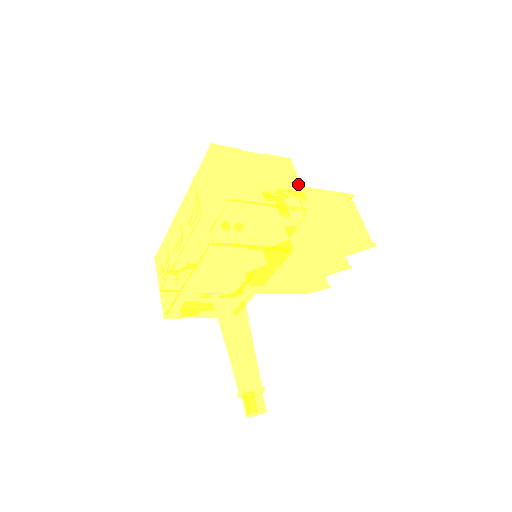
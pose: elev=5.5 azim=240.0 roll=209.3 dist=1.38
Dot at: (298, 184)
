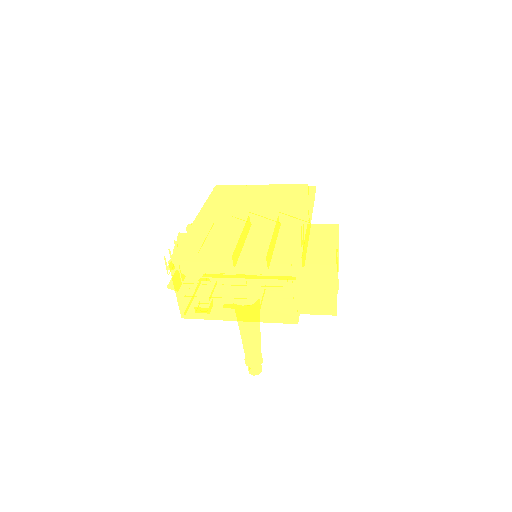
Dot at: occluded
